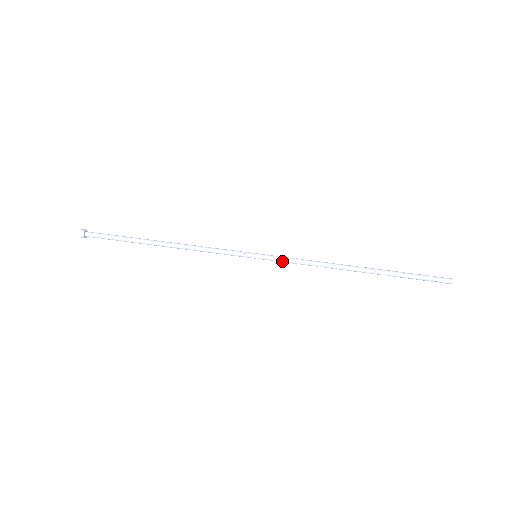
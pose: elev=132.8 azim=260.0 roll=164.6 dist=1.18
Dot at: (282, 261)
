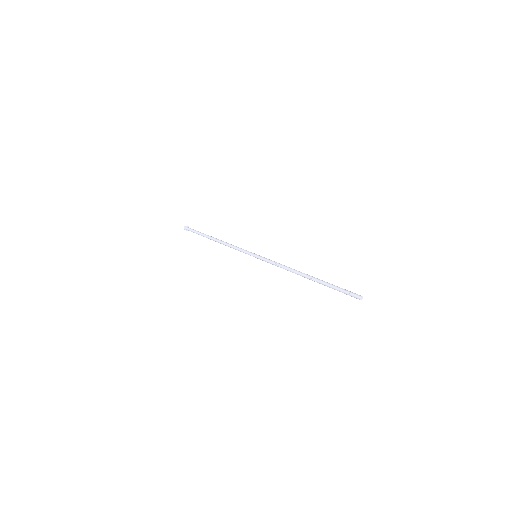
Dot at: (267, 262)
